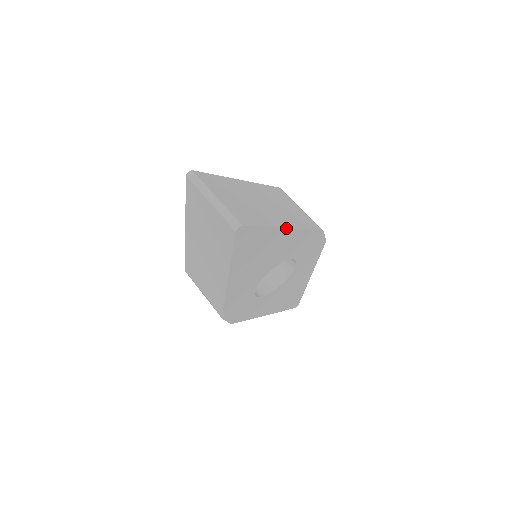
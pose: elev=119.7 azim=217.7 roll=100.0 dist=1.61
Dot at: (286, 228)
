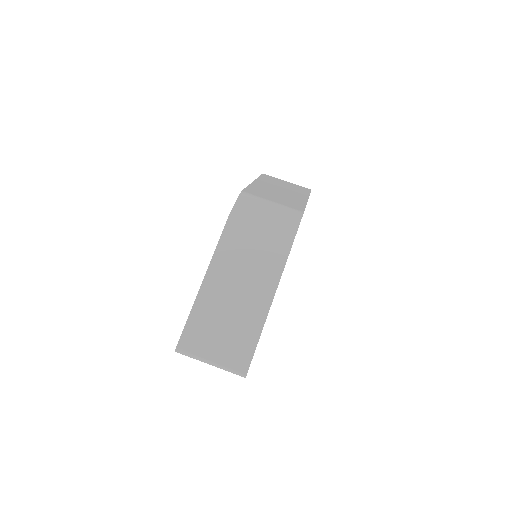
Dot at: occluded
